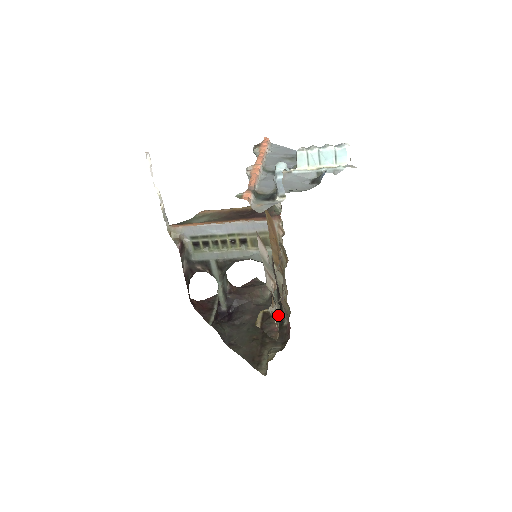
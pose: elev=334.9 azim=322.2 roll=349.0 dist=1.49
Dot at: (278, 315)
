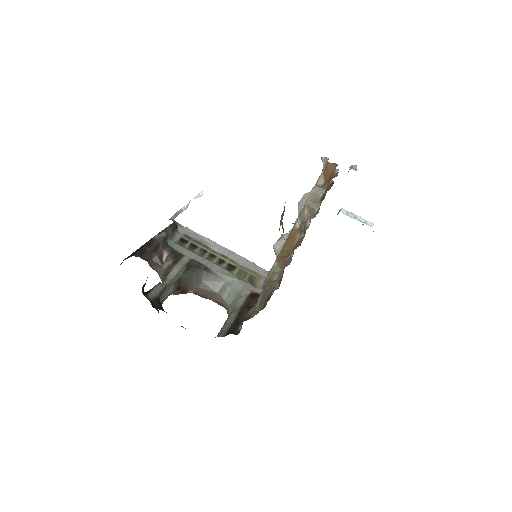
Dot at: occluded
